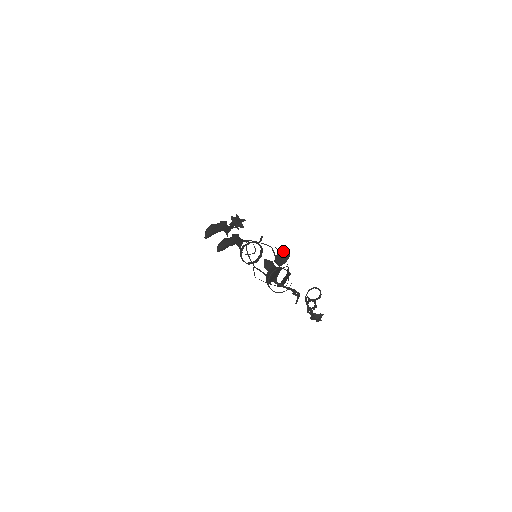
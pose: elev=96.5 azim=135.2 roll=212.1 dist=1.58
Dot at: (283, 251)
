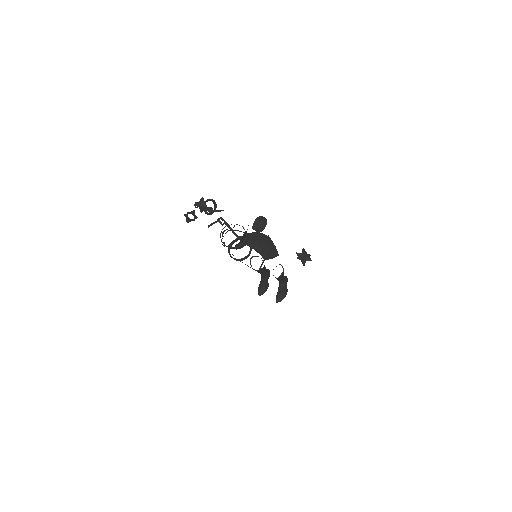
Dot at: (206, 200)
